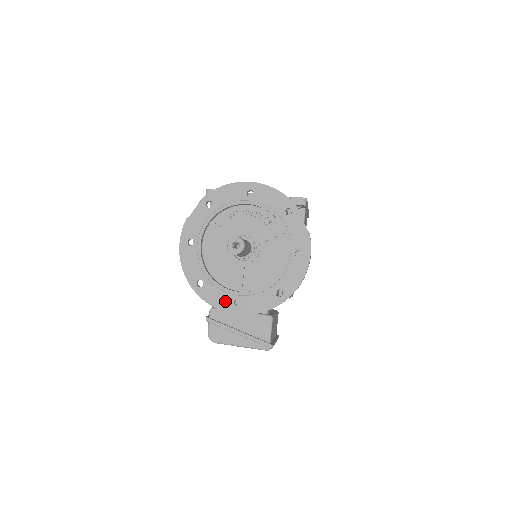
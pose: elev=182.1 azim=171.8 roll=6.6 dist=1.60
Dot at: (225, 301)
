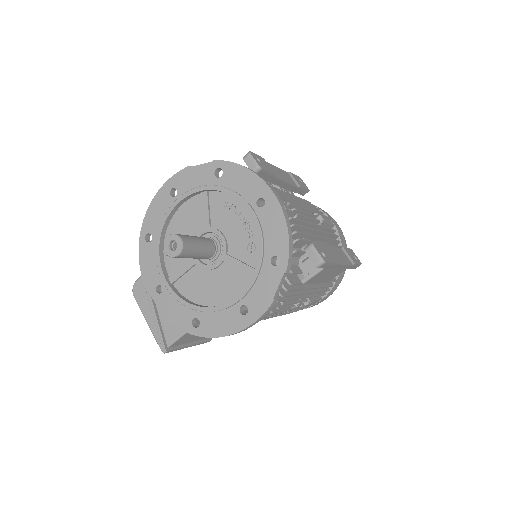
Dot at: (152, 276)
